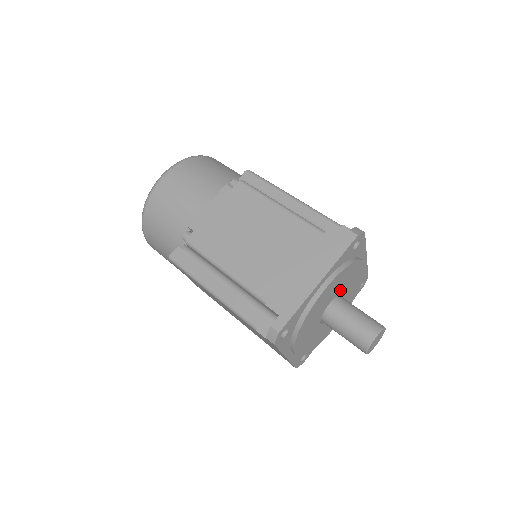
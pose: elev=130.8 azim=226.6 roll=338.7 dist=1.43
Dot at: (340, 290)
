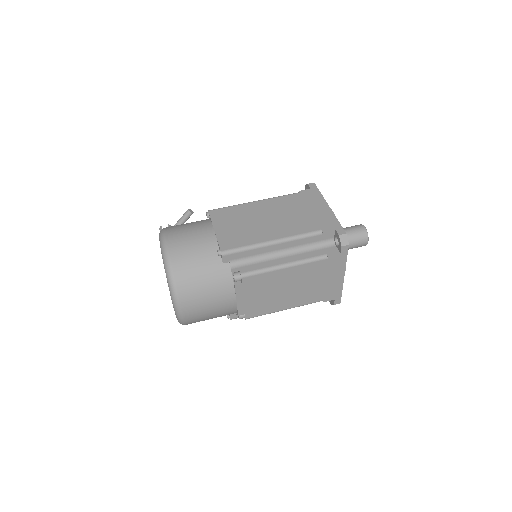
Dot at: occluded
